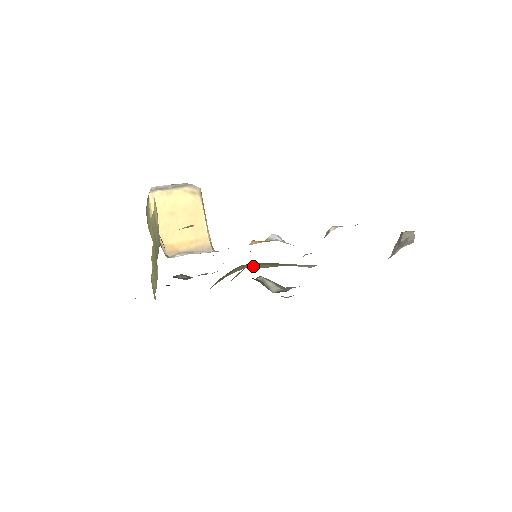
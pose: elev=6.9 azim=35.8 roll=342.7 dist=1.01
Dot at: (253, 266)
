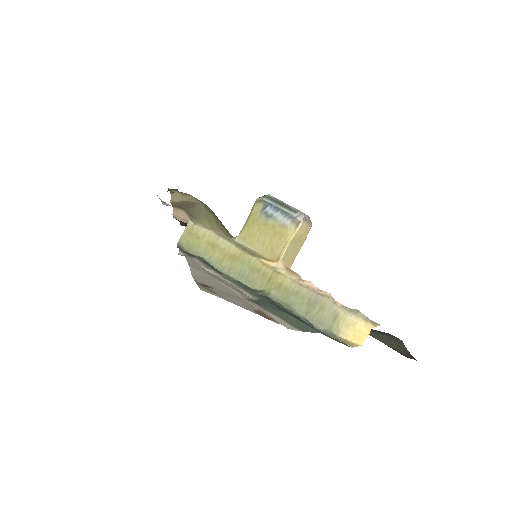
Dot at: (219, 225)
